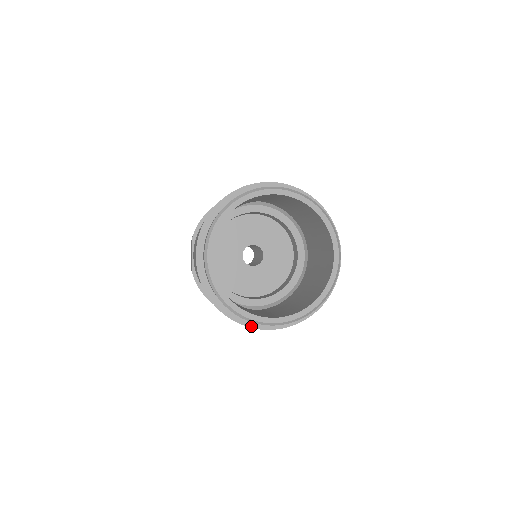
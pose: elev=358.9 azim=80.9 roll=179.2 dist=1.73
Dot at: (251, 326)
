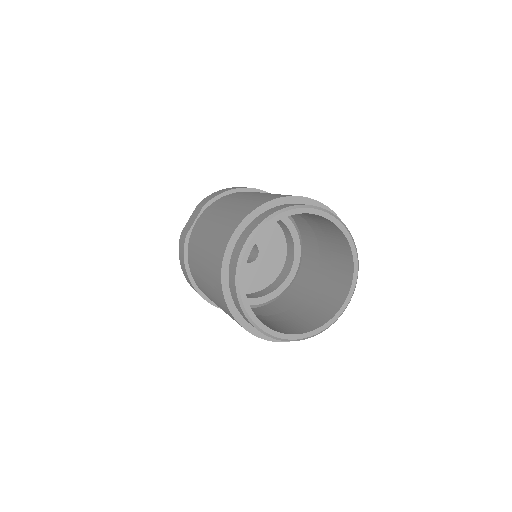
Dot at: (241, 324)
